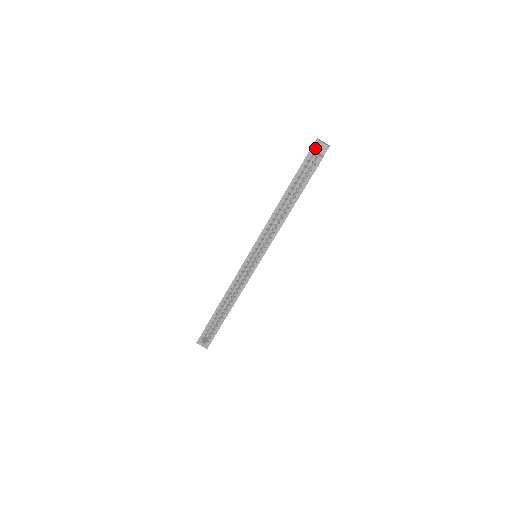
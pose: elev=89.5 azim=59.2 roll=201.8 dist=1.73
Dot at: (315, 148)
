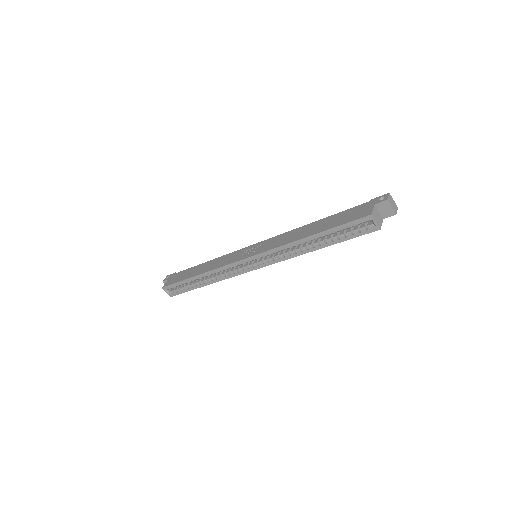
Dot at: (379, 206)
